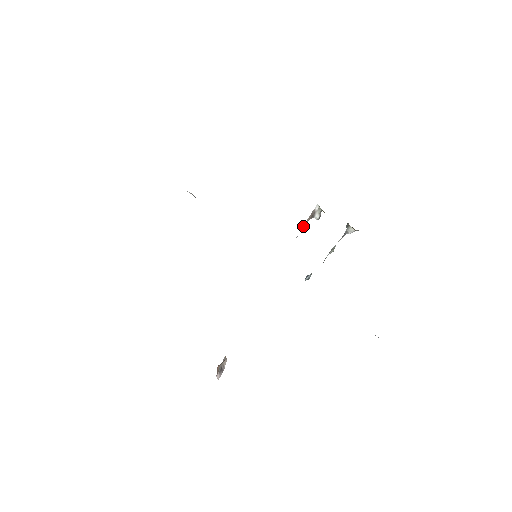
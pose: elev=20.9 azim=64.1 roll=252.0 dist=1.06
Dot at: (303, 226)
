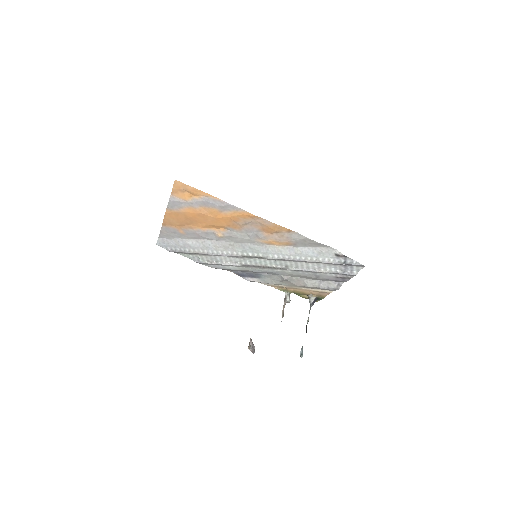
Dot at: (282, 311)
